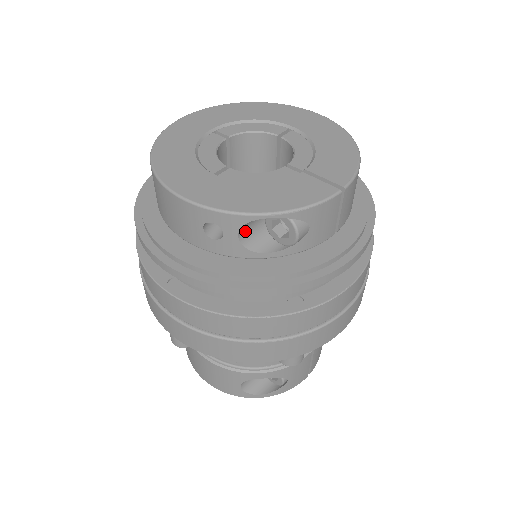
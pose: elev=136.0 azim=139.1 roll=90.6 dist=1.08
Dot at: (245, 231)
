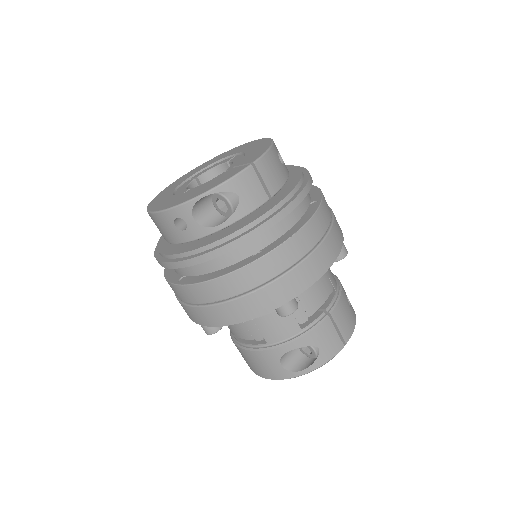
Dot at: (199, 216)
